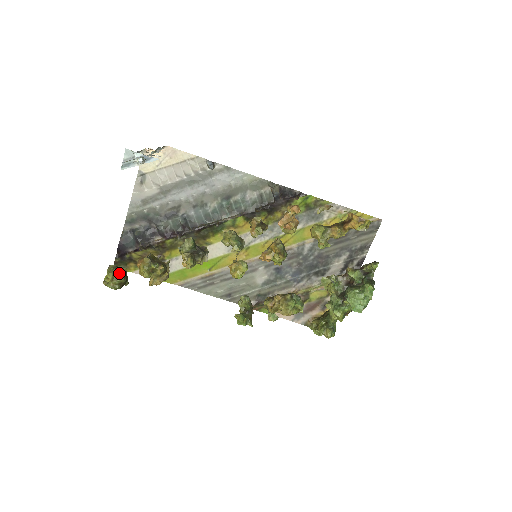
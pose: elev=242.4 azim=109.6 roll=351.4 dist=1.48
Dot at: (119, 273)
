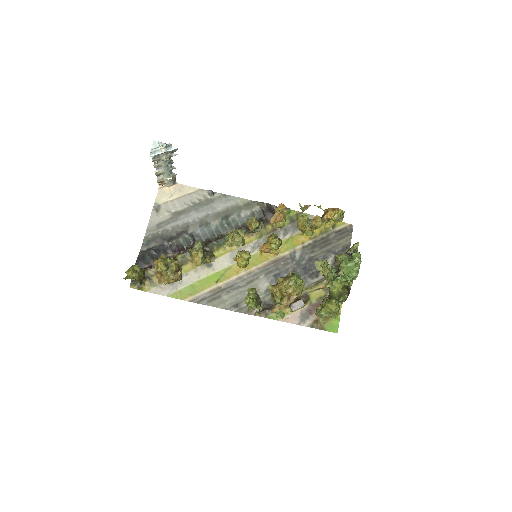
Dot at: (139, 267)
